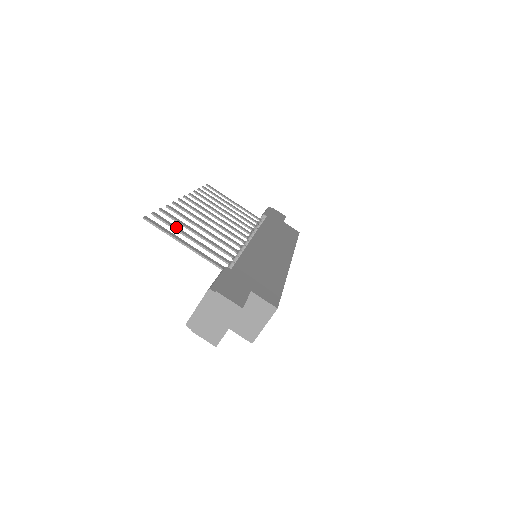
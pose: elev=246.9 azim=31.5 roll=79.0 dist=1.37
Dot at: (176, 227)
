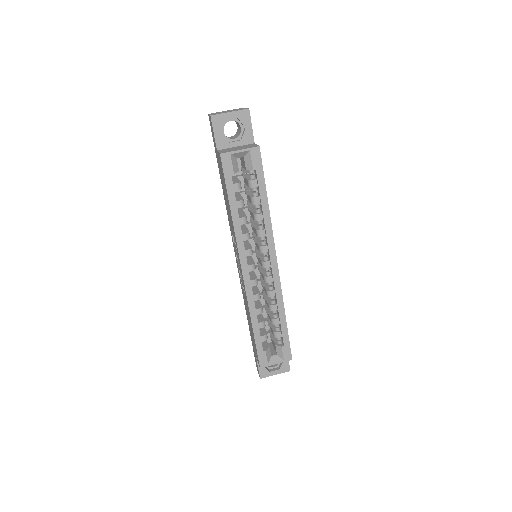
Dot at: occluded
